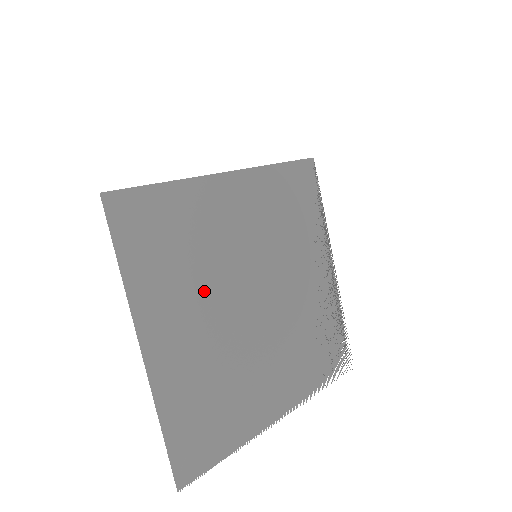
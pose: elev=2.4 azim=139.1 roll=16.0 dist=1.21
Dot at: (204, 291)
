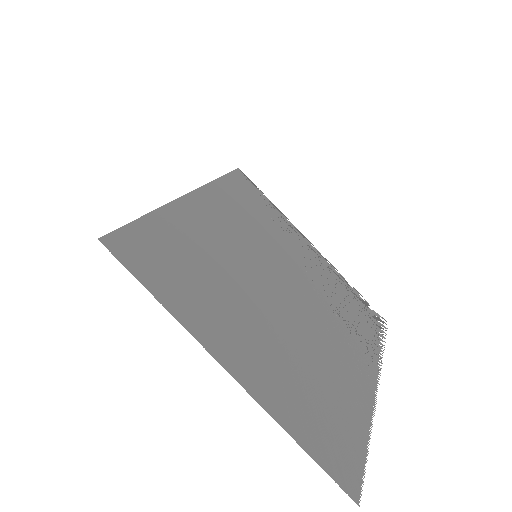
Dot at: (240, 300)
